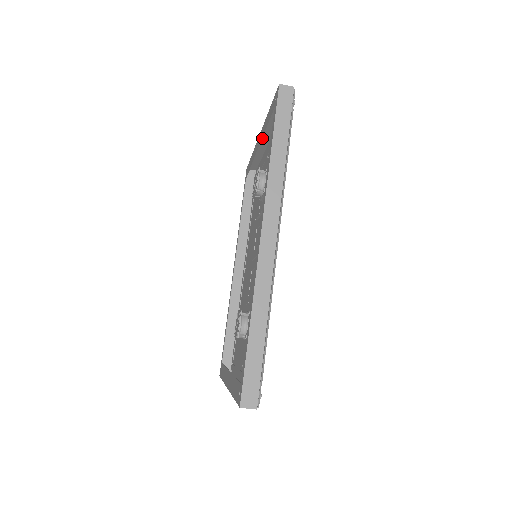
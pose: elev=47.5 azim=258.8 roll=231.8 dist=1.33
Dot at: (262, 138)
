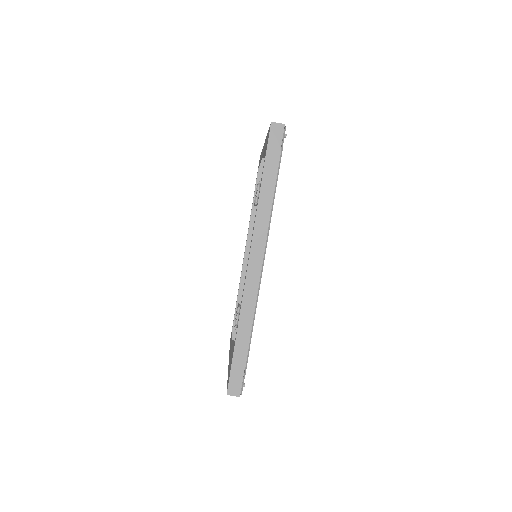
Dot at: (263, 152)
